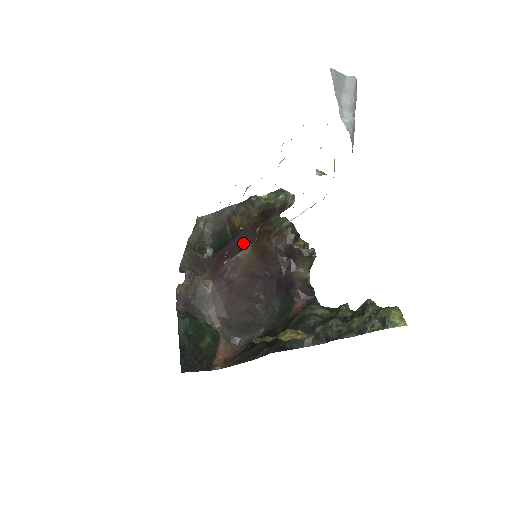
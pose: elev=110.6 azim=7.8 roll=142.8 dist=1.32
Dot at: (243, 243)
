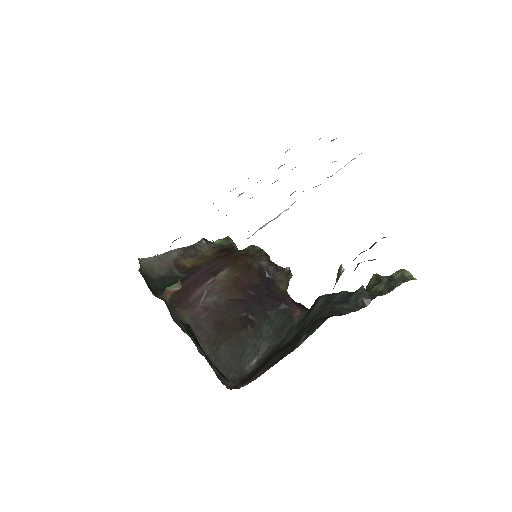
Dot at: (215, 268)
